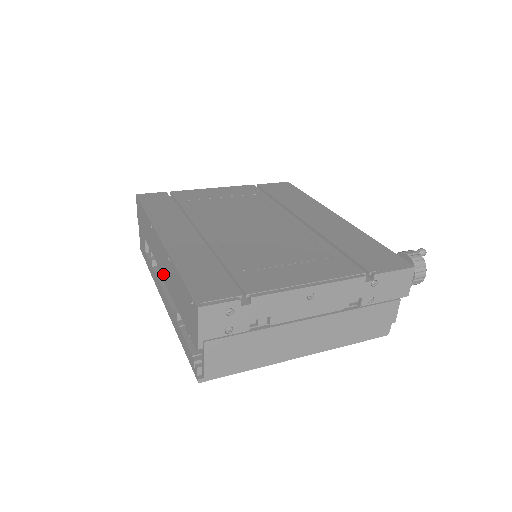
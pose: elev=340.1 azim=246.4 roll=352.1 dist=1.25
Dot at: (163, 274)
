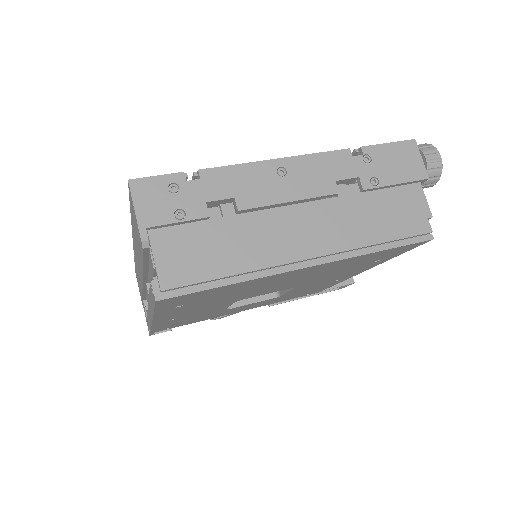
Dot at: occluded
